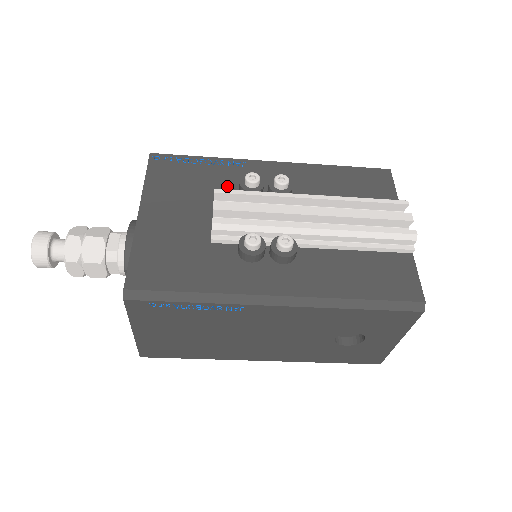
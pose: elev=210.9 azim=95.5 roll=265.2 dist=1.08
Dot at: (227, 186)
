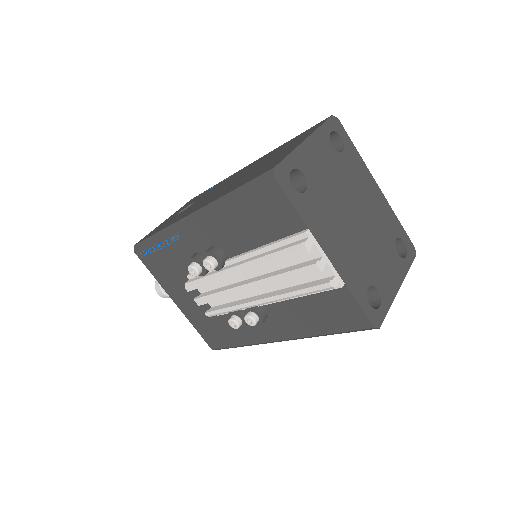
Dot at: occluded
